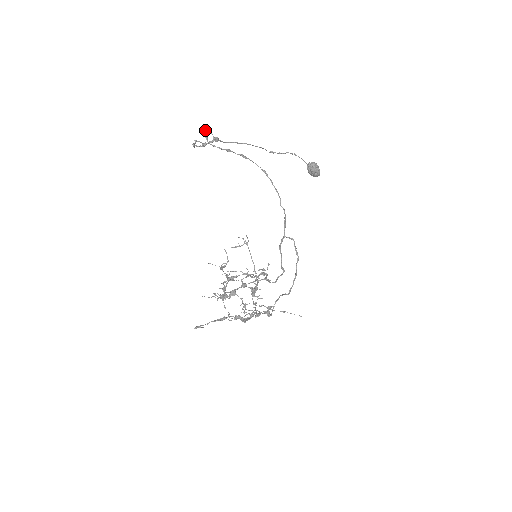
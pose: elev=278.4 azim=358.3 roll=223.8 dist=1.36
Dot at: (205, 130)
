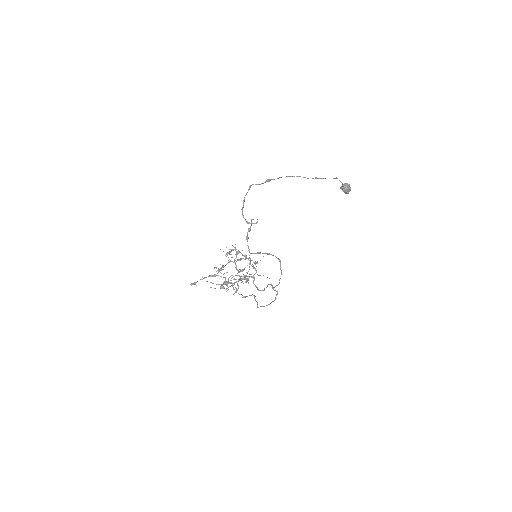
Dot at: (250, 230)
